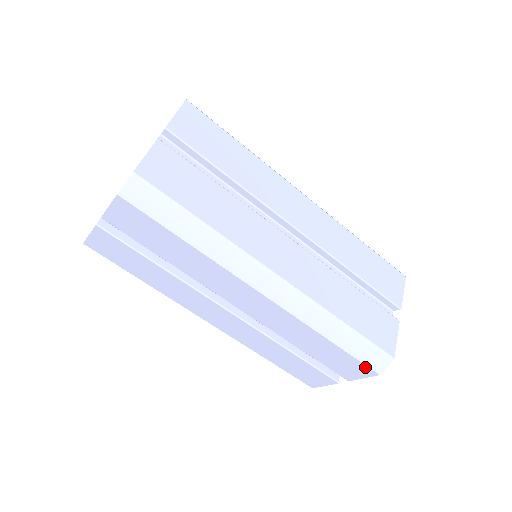
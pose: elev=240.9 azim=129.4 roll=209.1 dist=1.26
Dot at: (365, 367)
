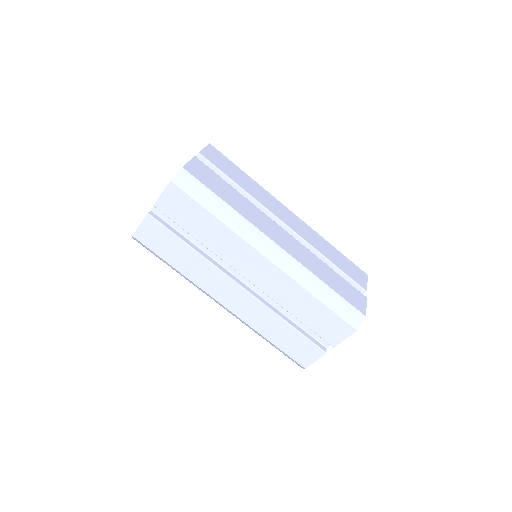
Dot at: (345, 324)
